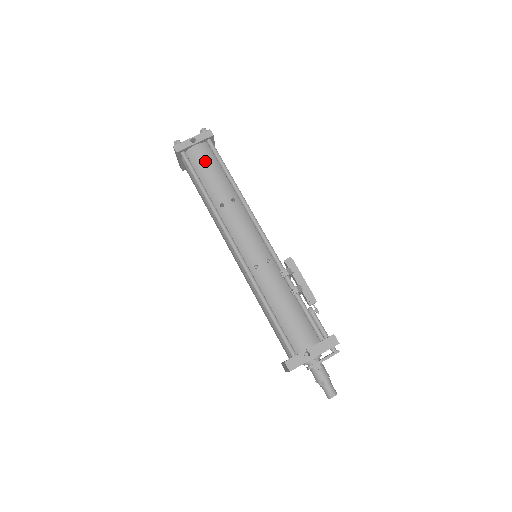
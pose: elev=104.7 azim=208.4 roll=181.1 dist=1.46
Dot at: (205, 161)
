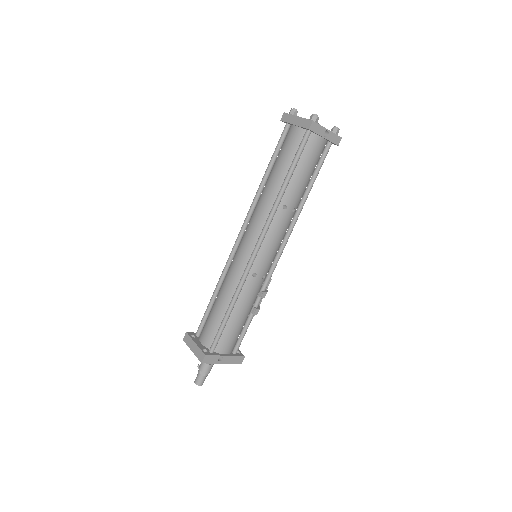
Dot at: (313, 159)
